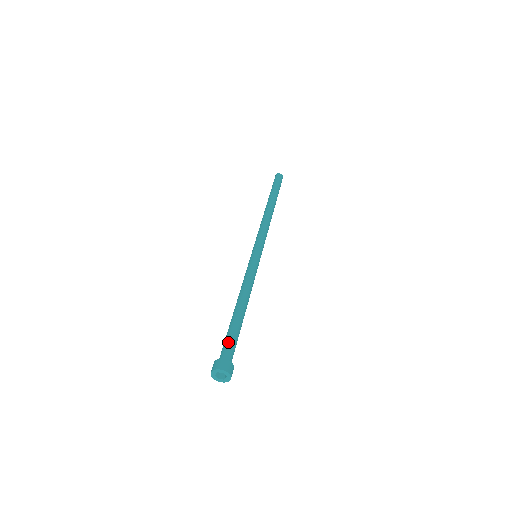
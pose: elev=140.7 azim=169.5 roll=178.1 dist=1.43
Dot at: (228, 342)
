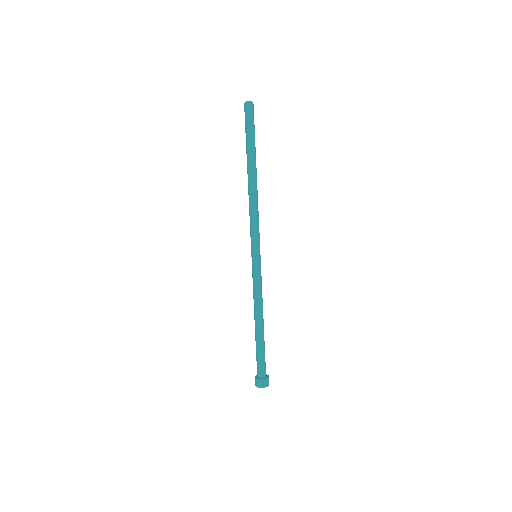
Dot at: (258, 361)
